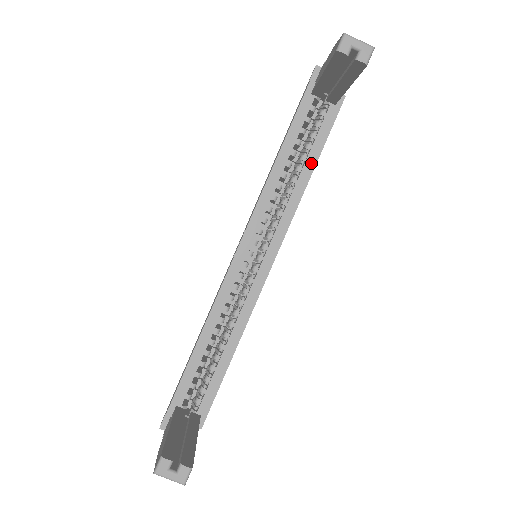
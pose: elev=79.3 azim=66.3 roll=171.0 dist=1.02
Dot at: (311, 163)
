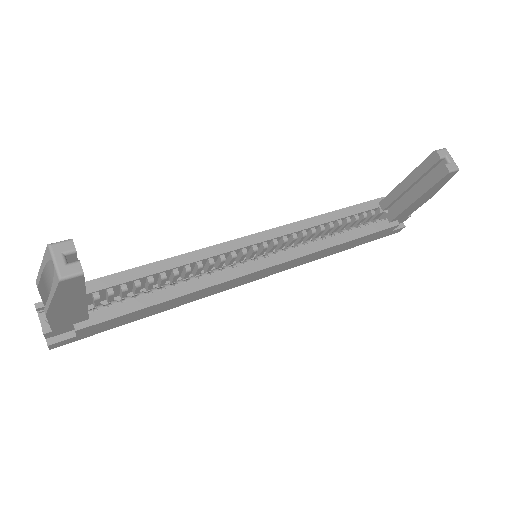
Dot at: (348, 237)
